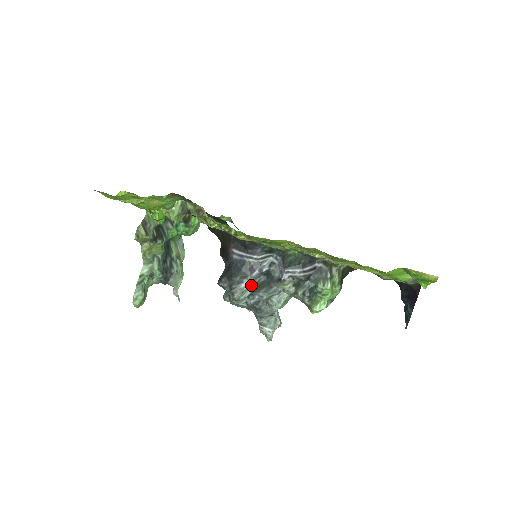
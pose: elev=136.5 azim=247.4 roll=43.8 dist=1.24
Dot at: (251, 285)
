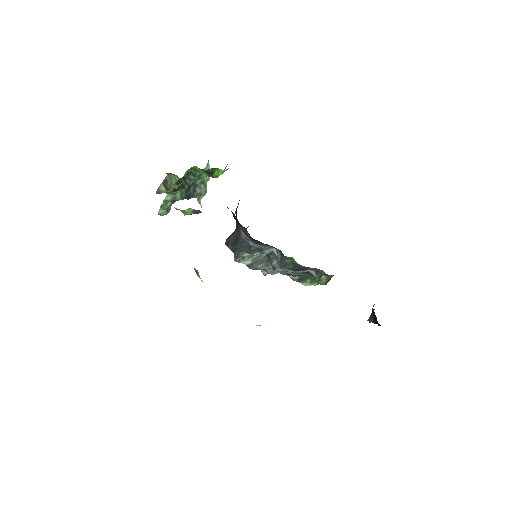
Dot at: (252, 258)
